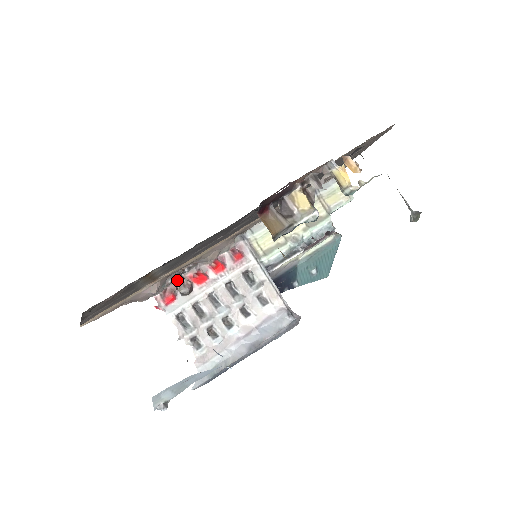
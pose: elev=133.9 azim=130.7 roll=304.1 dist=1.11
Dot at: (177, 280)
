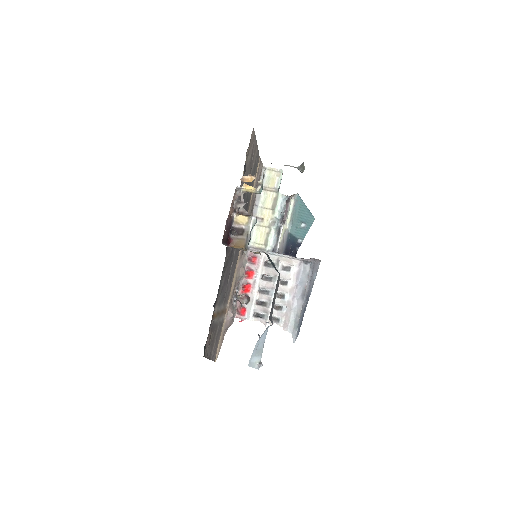
Dot at: (237, 300)
